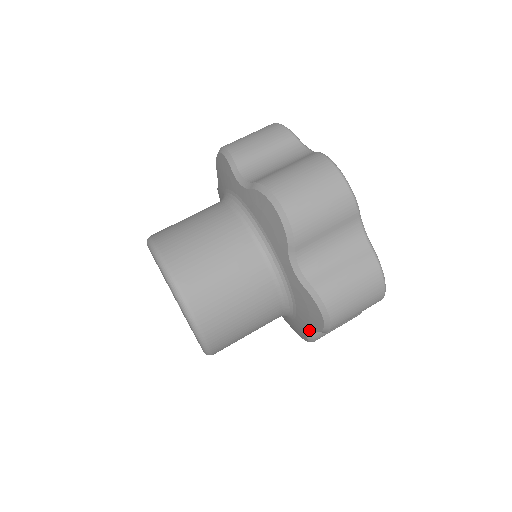
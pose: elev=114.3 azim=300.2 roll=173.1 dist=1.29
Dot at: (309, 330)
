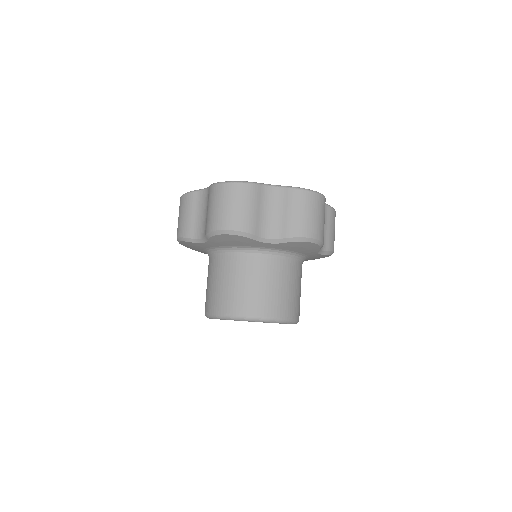
Dot at: (320, 252)
